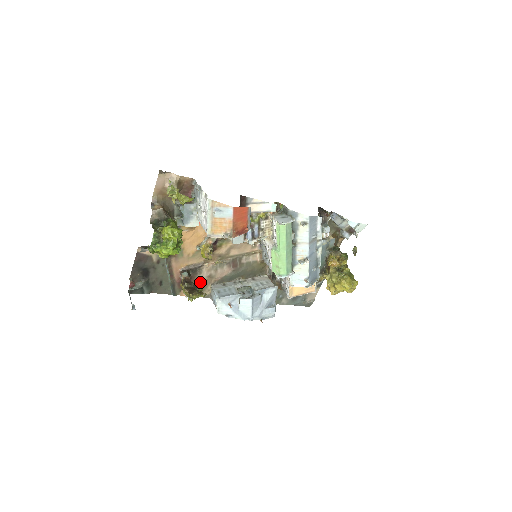
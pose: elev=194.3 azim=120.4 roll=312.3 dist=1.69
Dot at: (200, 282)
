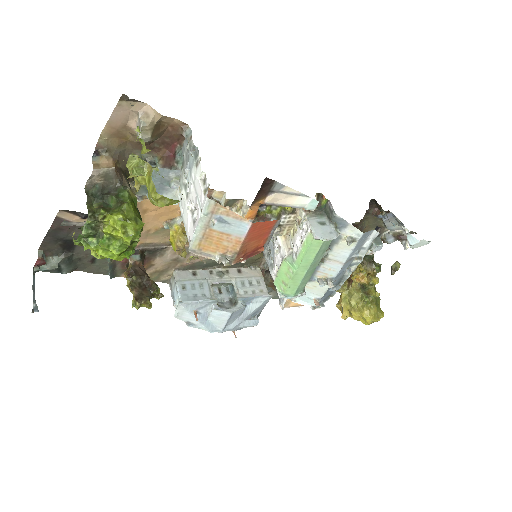
Dot at: (158, 265)
